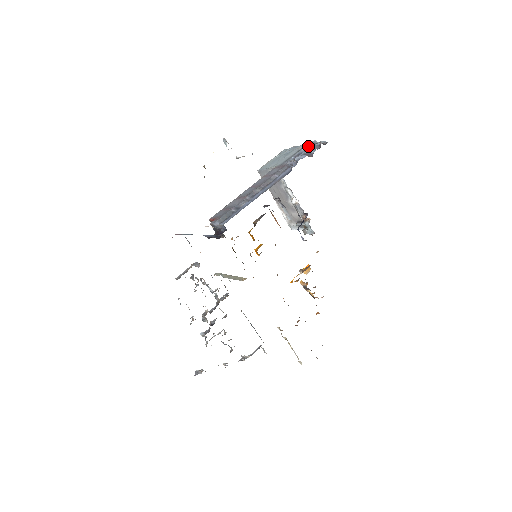
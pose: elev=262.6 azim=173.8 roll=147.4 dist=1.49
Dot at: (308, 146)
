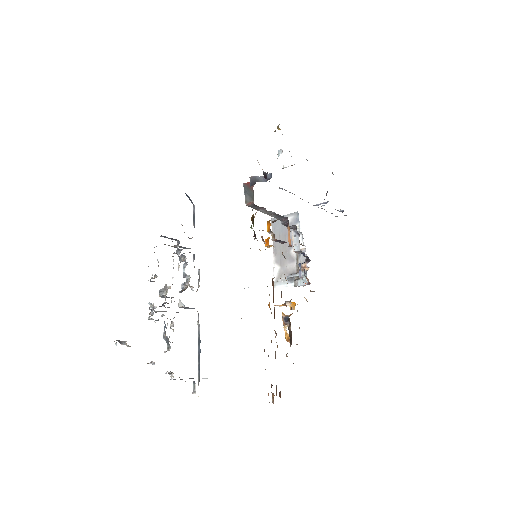
Dot at: occluded
